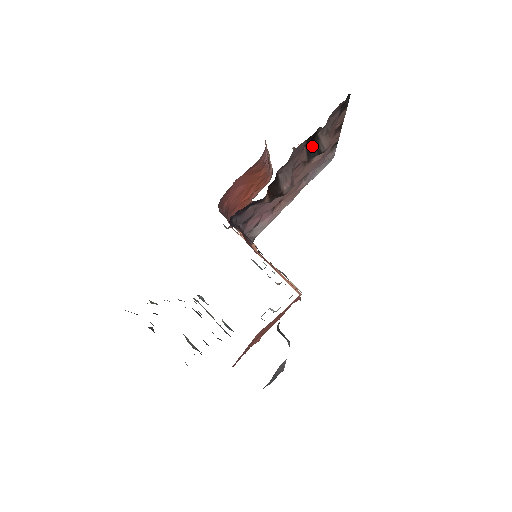
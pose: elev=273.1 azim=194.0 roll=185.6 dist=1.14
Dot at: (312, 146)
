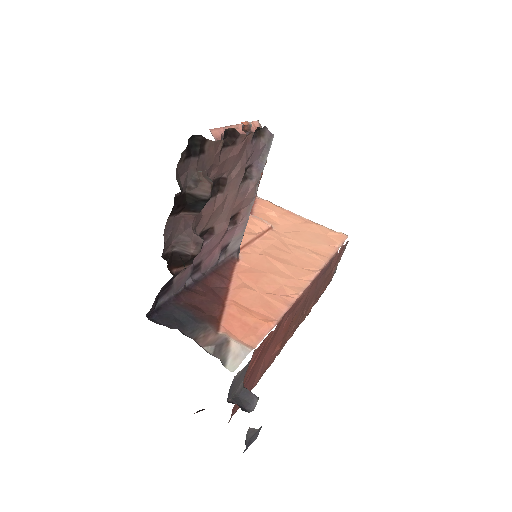
Dot at: (190, 204)
